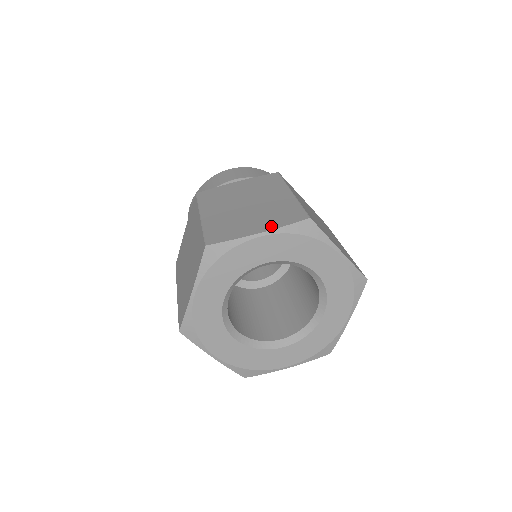
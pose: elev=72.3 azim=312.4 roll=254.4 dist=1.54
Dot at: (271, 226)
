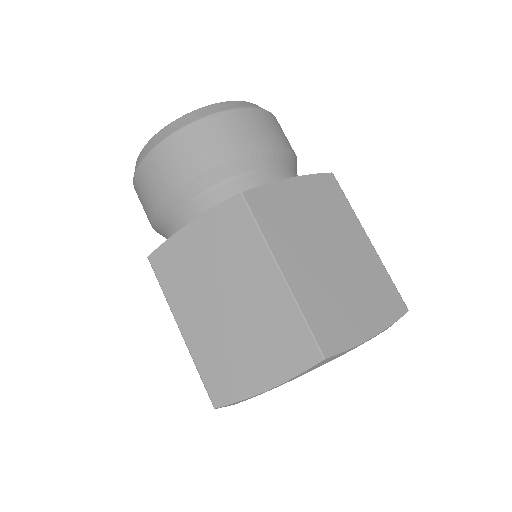
Dot at: (278, 375)
